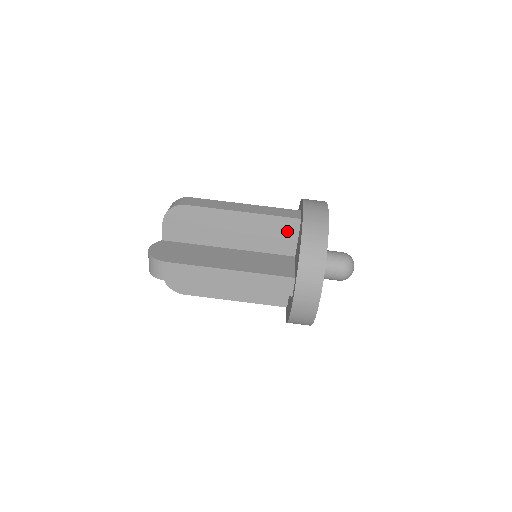
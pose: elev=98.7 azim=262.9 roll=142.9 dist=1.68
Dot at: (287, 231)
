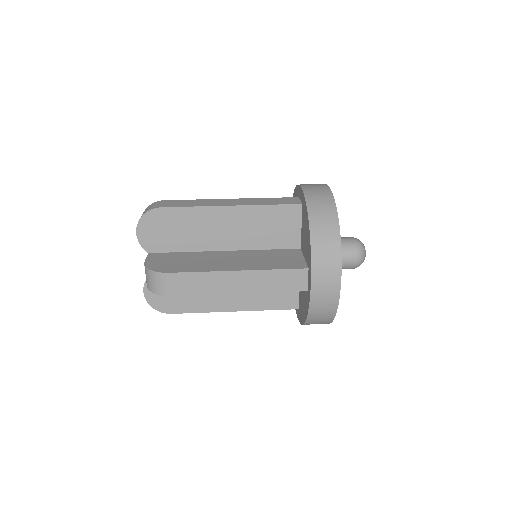
Dot at: occluded
